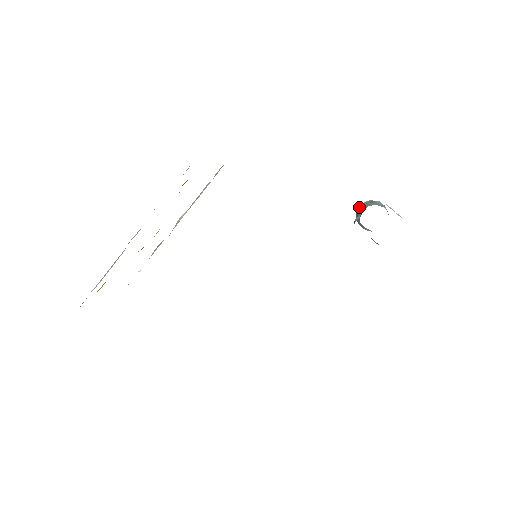
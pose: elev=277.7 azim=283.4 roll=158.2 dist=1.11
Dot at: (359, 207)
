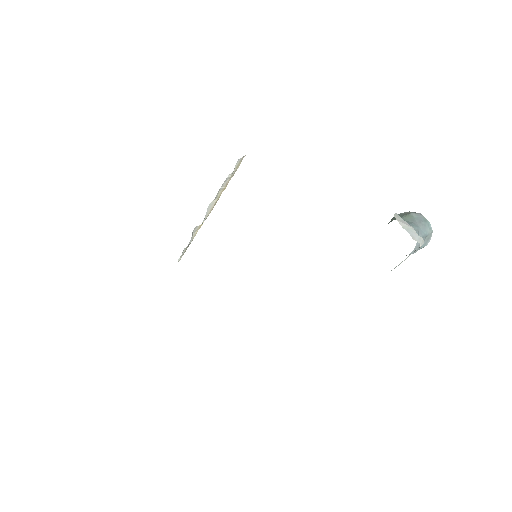
Dot at: (392, 218)
